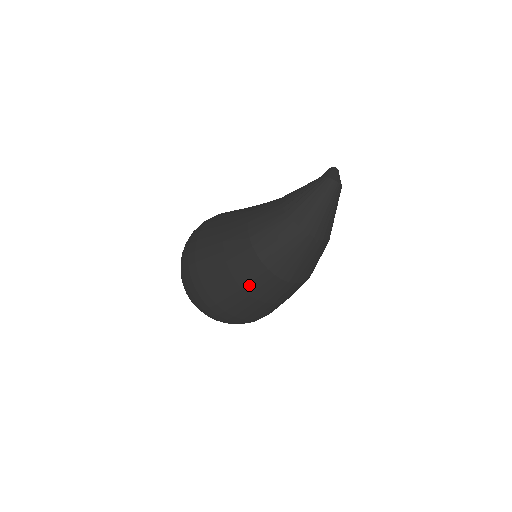
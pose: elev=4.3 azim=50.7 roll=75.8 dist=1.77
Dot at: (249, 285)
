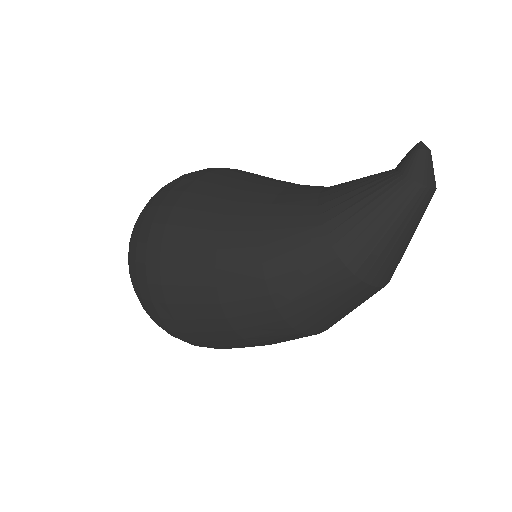
Dot at: (265, 342)
